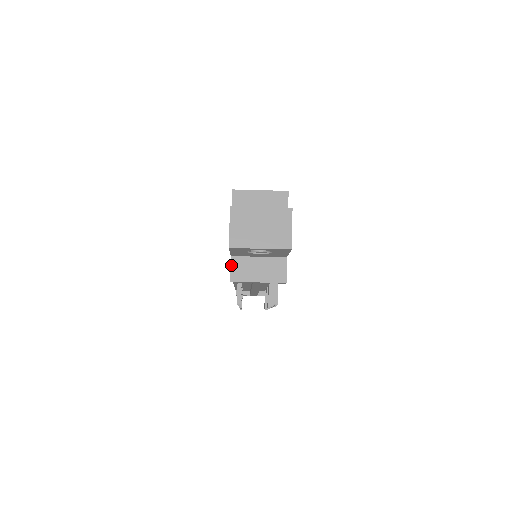
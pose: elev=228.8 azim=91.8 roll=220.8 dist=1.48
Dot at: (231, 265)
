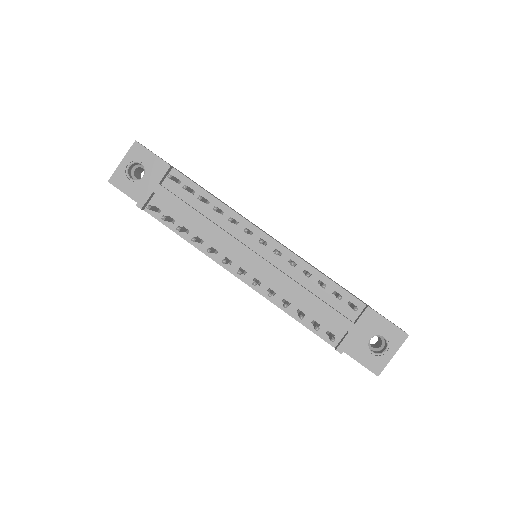
Dot at: occluded
